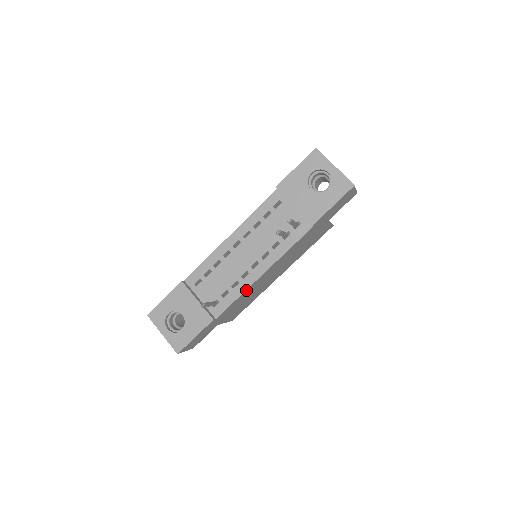
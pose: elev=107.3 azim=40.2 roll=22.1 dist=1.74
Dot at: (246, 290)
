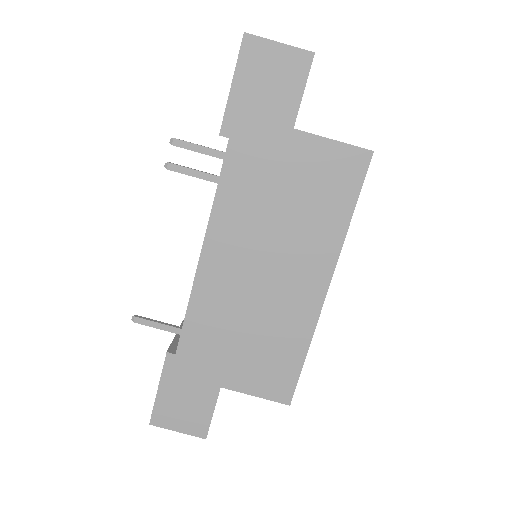
Dot at: (194, 291)
